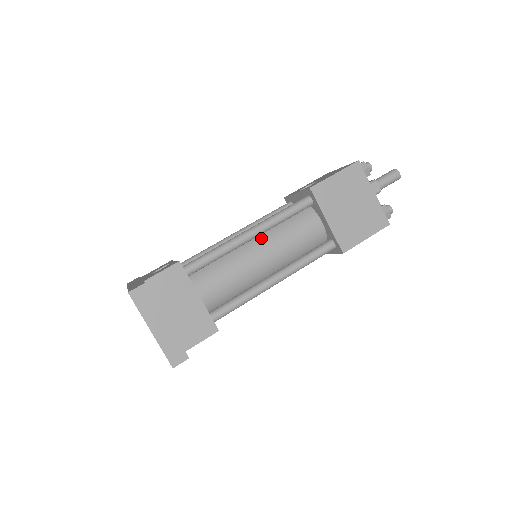
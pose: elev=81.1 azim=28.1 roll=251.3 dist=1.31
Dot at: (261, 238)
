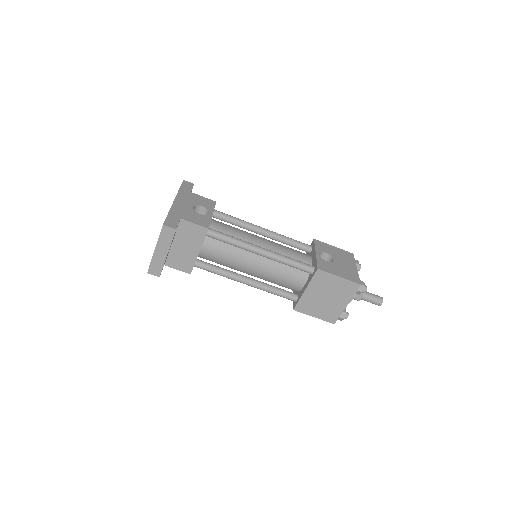
Dot at: (265, 257)
